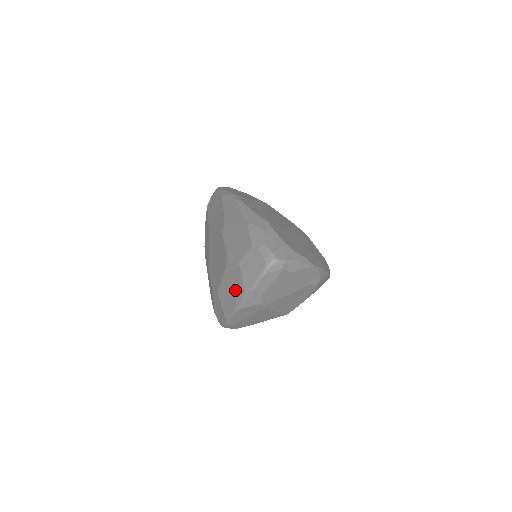
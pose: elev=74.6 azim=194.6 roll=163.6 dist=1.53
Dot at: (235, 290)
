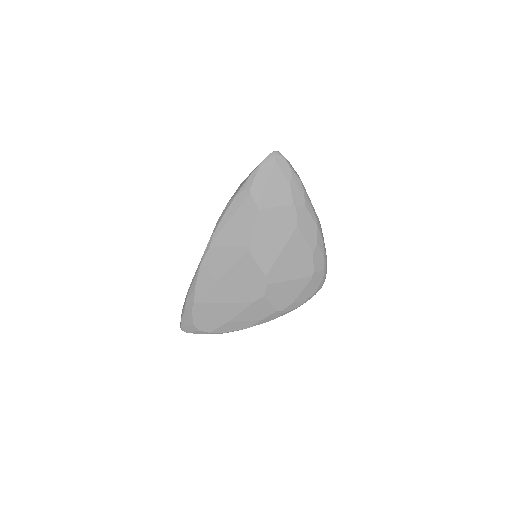
Dot at: occluded
